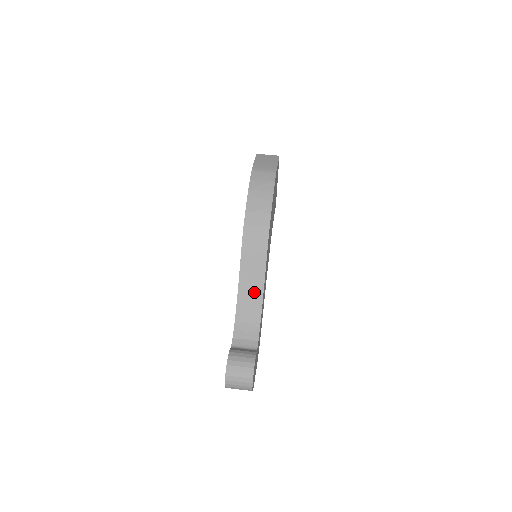
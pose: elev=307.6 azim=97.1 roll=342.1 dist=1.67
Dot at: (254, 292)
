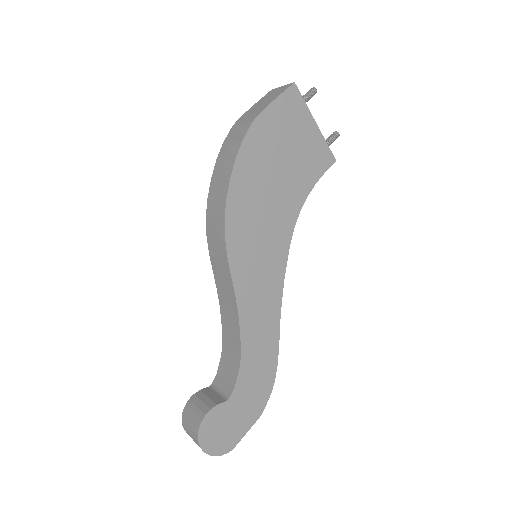
Dot at: (231, 314)
